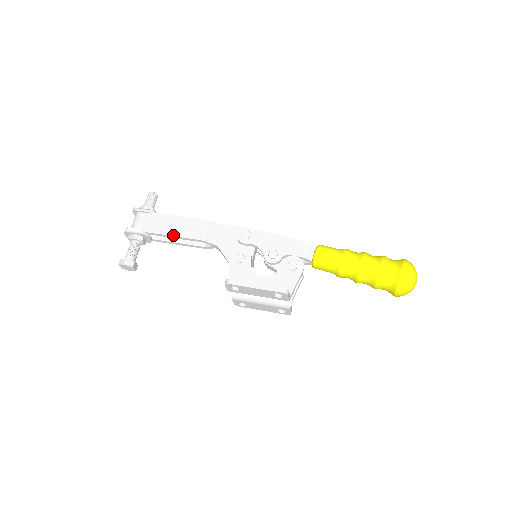
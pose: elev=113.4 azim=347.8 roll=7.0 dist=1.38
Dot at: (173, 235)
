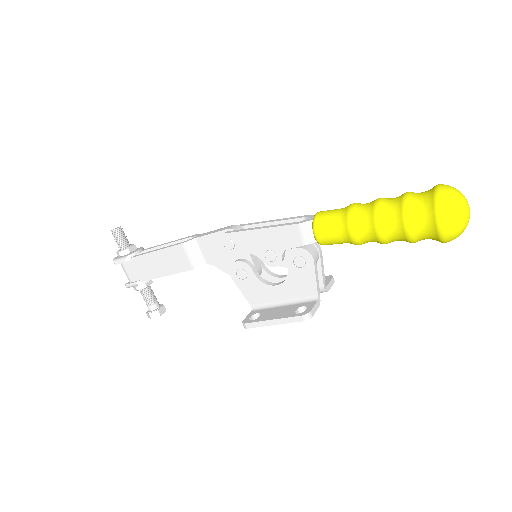
Dot at: (165, 275)
